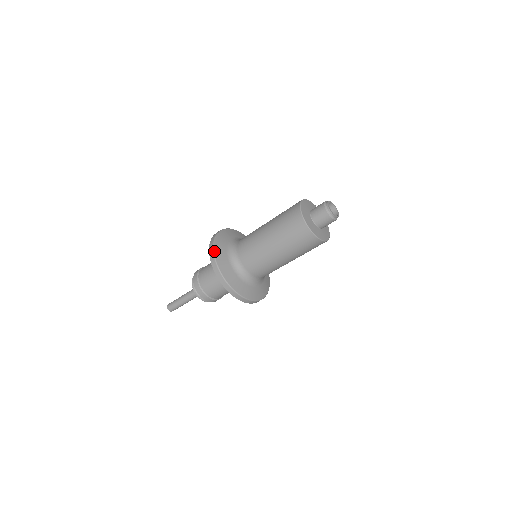
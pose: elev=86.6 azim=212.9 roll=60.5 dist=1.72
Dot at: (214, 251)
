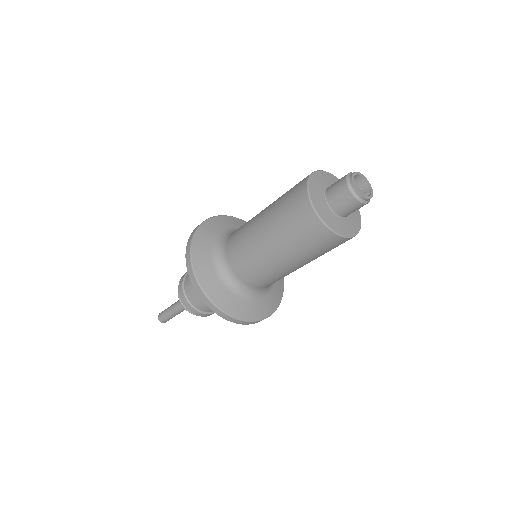
Dot at: (197, 279)
